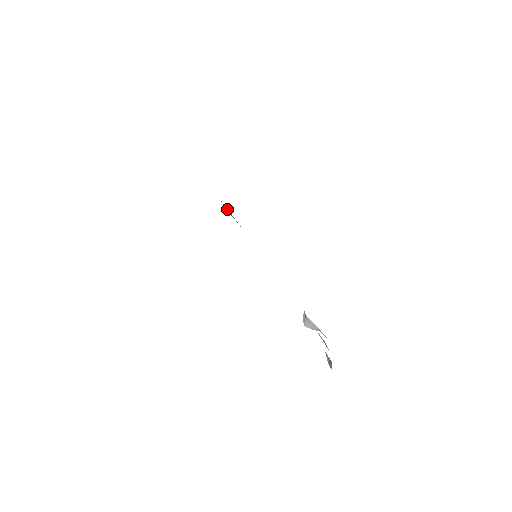
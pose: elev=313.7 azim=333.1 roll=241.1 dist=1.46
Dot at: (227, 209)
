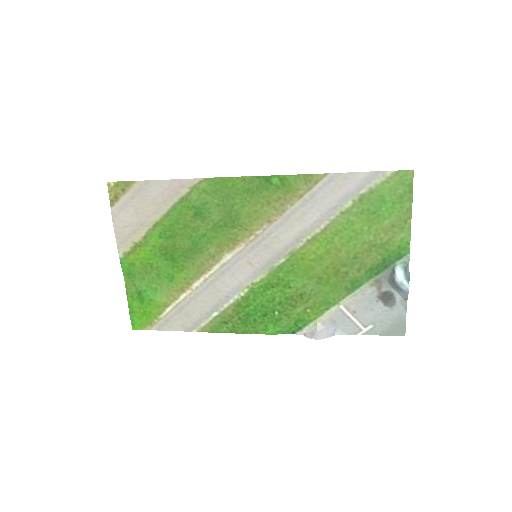
Dot at: (146, 289)
